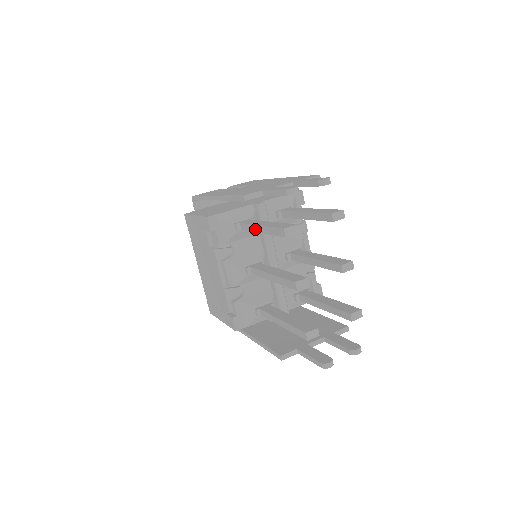
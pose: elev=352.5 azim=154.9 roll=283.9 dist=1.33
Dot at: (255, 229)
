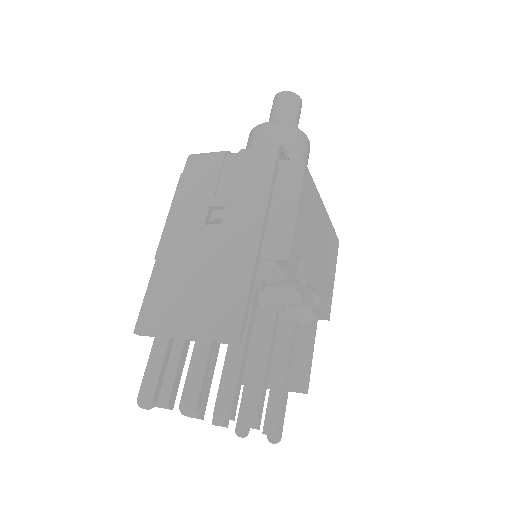
Dot at: occluded
